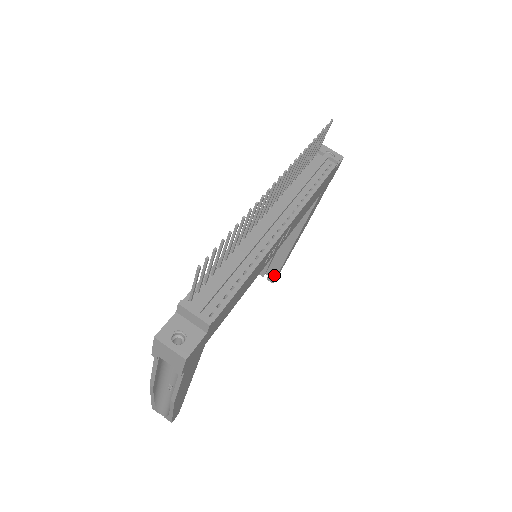
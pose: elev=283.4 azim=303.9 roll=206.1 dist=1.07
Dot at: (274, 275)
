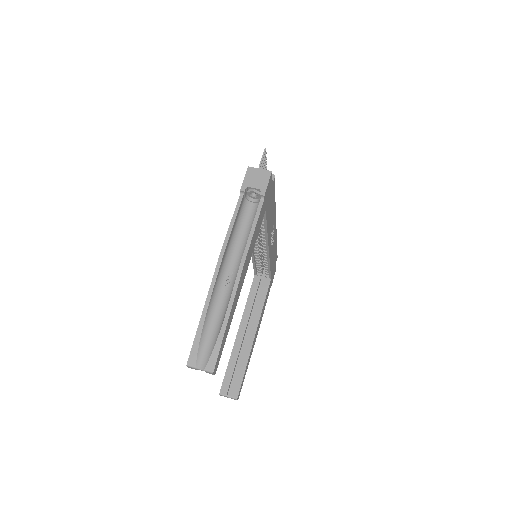
Dot at: (238, 385)
